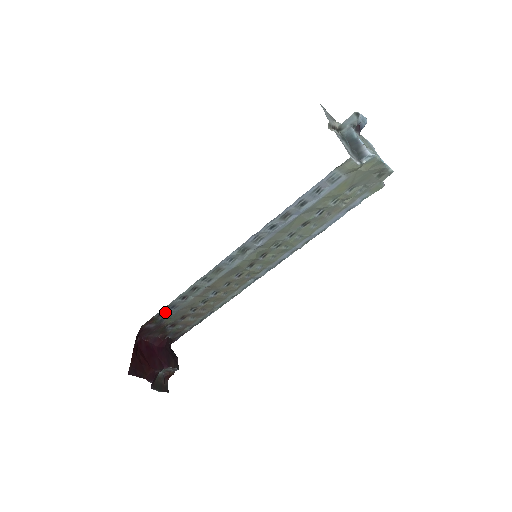
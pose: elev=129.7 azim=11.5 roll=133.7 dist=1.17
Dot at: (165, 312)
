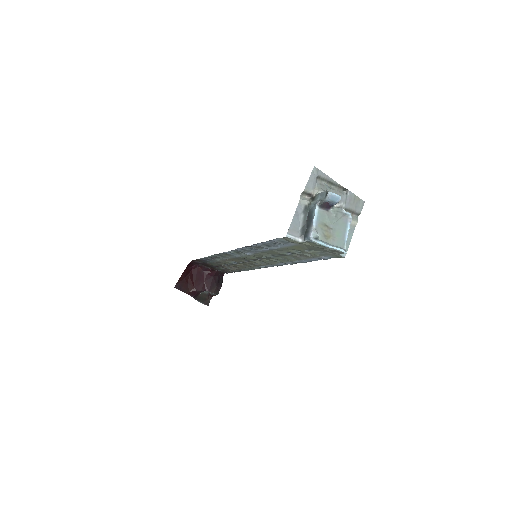
Dot at: (204, 260)
